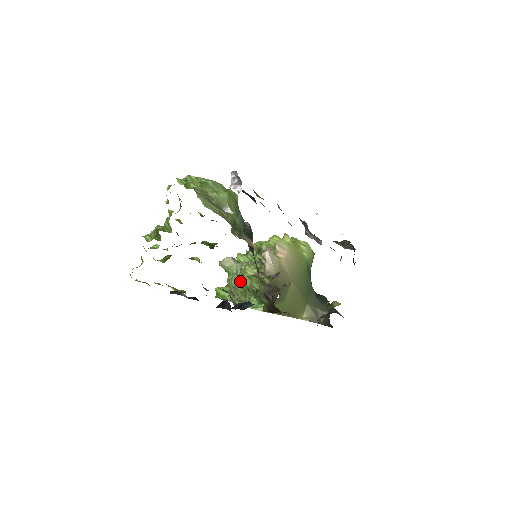
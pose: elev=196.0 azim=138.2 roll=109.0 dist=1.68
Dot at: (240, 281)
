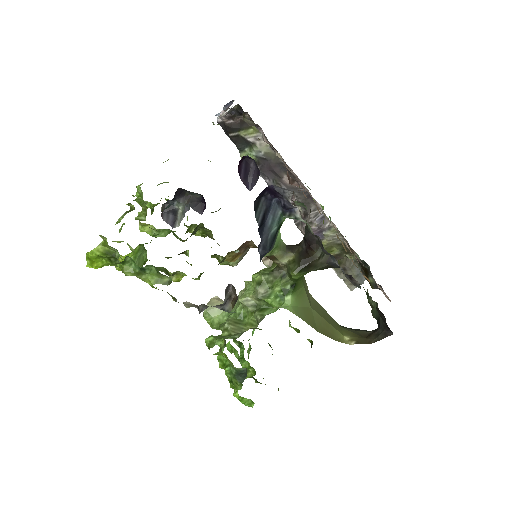
Dot at: (242, 297)
